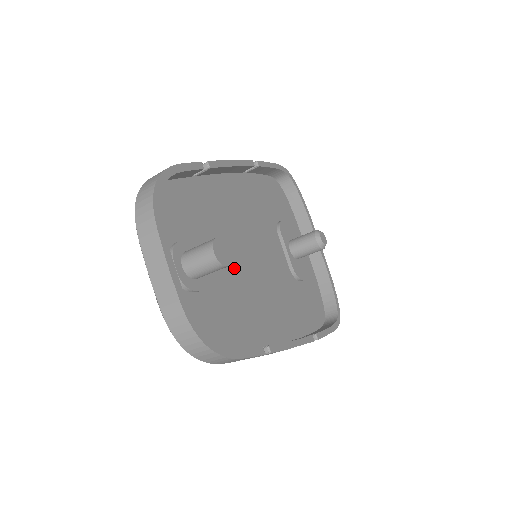
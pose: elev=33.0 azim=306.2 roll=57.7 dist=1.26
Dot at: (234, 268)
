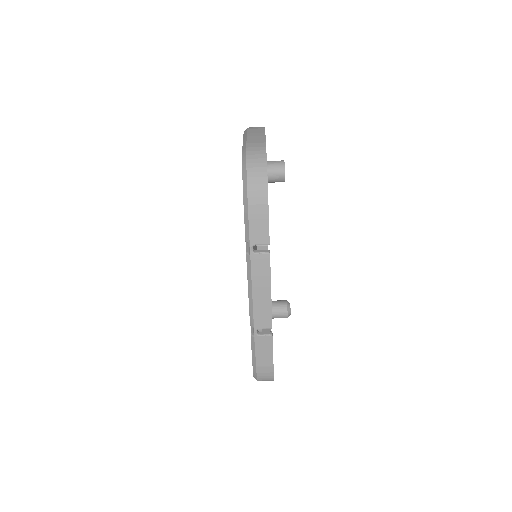
Dot at: occluded
